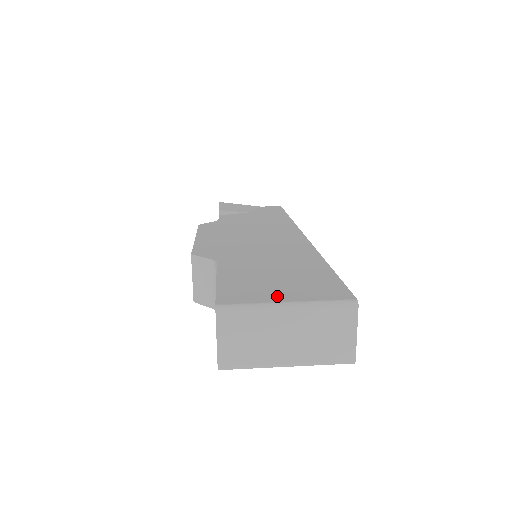
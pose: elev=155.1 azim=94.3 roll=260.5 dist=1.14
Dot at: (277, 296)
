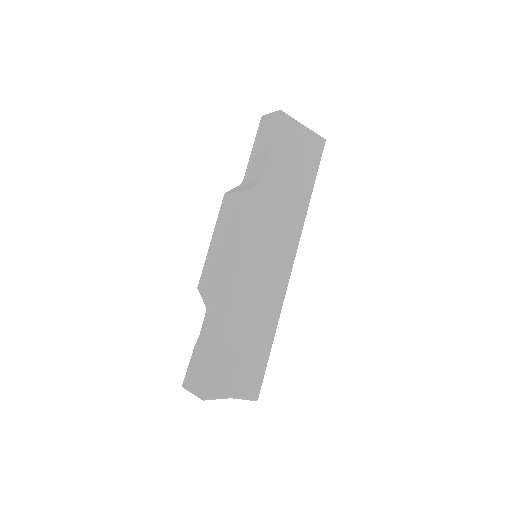
Dot at: occluded
